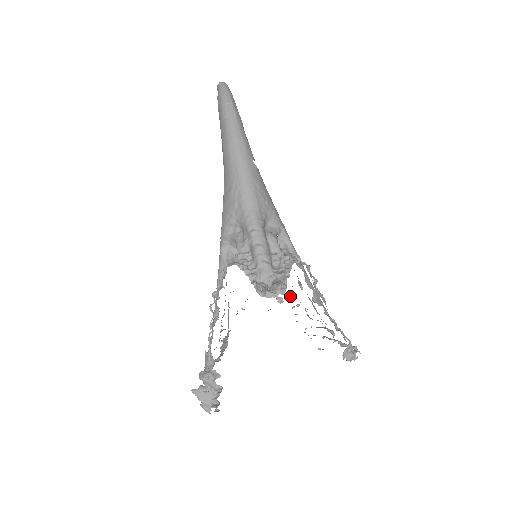
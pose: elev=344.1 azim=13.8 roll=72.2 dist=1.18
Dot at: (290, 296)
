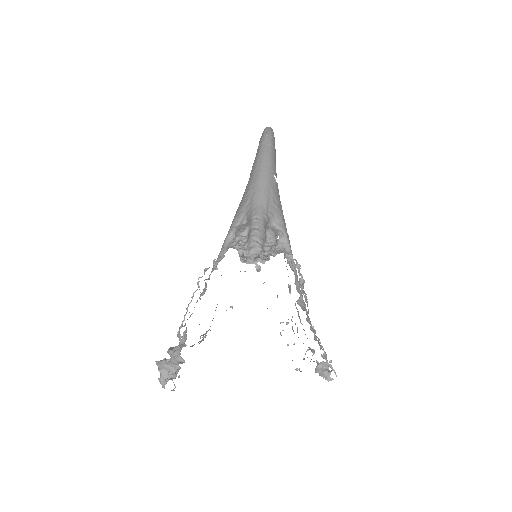
Dot at: occluded
